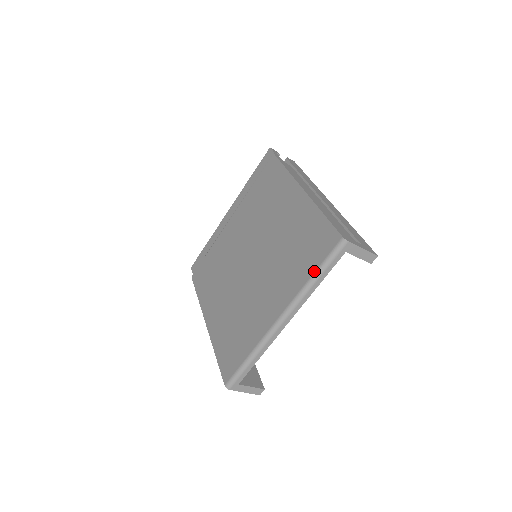
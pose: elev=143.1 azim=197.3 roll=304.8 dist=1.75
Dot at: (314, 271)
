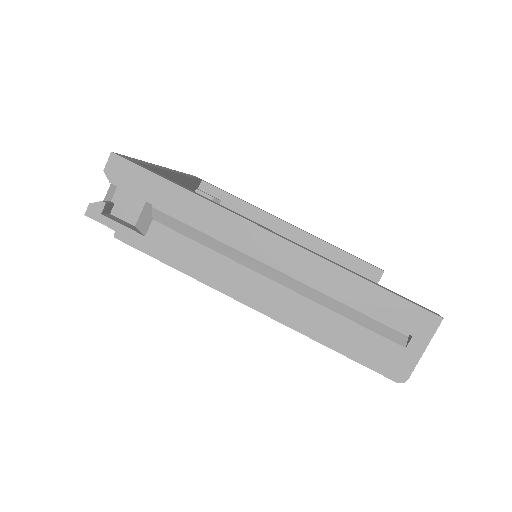
Dot at: occluded
